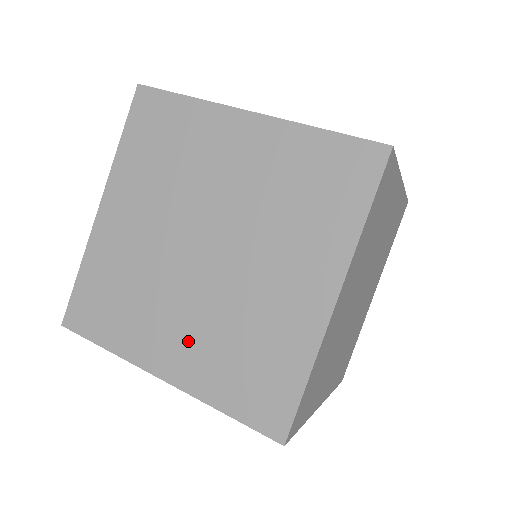
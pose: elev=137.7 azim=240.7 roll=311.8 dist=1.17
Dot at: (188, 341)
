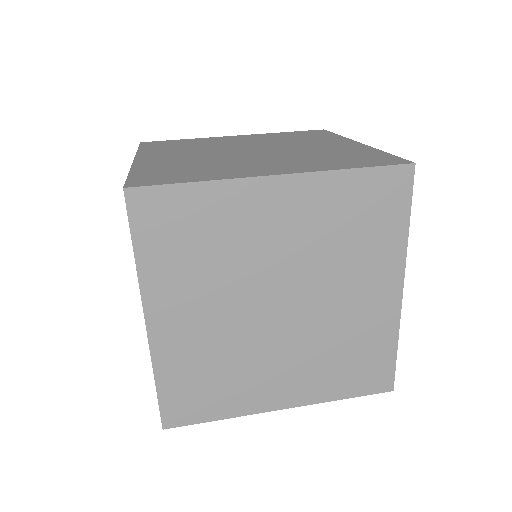
Dot at: (296, 374)
